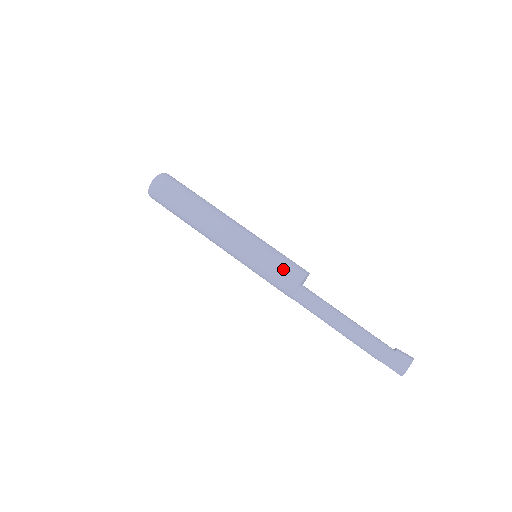
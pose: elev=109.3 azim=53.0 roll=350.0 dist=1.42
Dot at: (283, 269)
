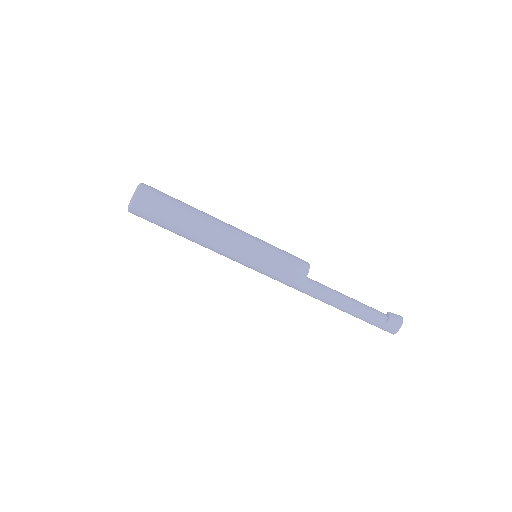
Dot at: (286, 273)
